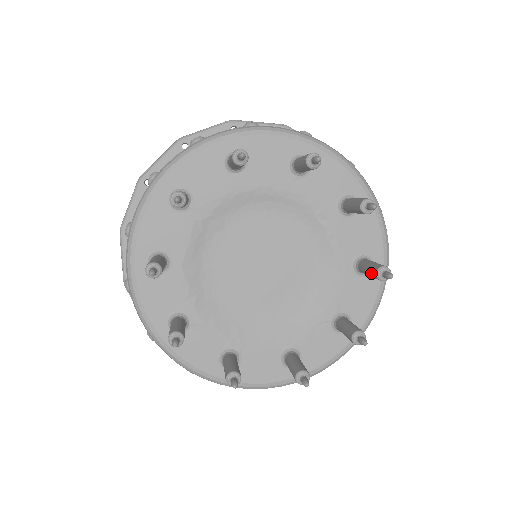
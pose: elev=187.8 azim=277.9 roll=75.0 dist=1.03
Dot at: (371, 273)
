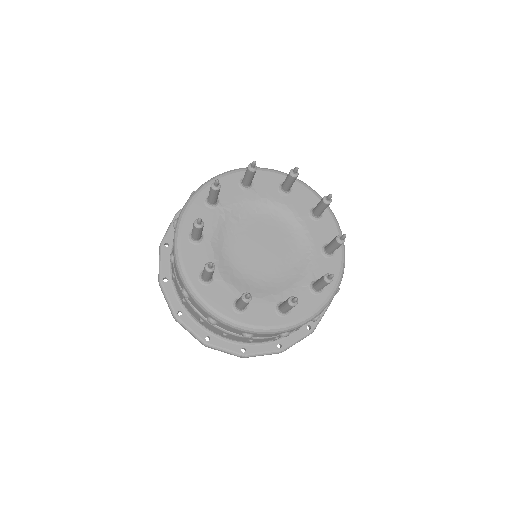
Dot at: (333, 242)
